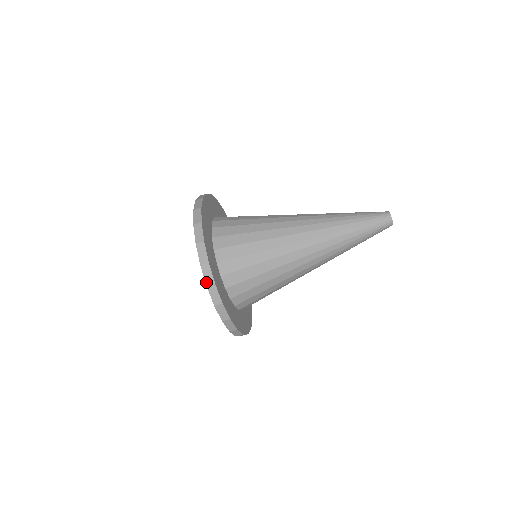
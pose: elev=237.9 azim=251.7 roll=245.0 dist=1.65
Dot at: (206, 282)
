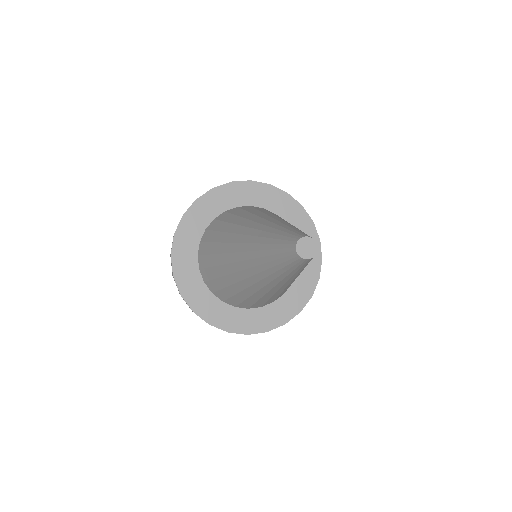
Dot at: occluded
